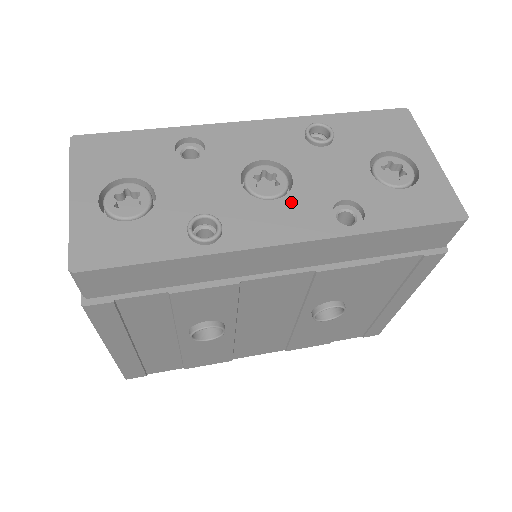
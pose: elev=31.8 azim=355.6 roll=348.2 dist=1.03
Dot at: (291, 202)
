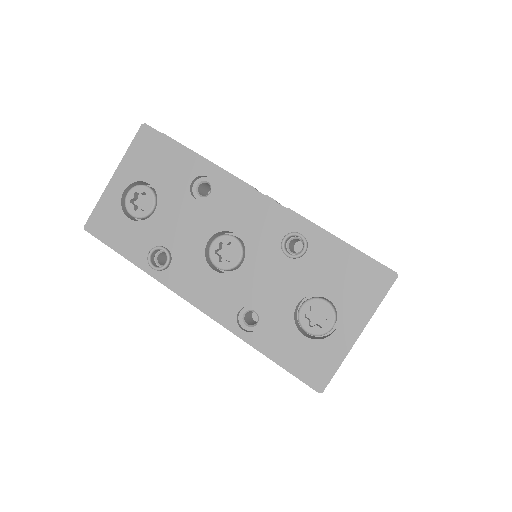
Dot at: (223, 281)
